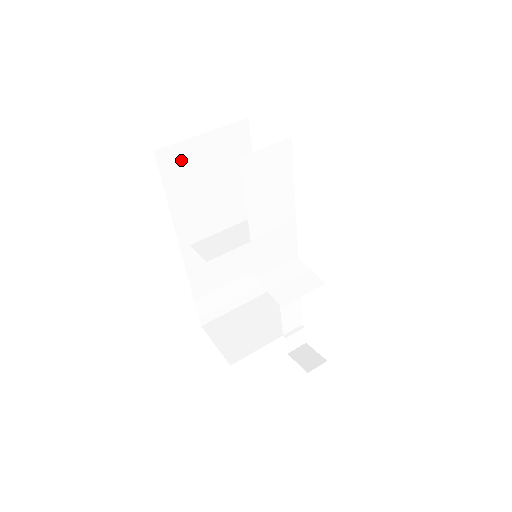
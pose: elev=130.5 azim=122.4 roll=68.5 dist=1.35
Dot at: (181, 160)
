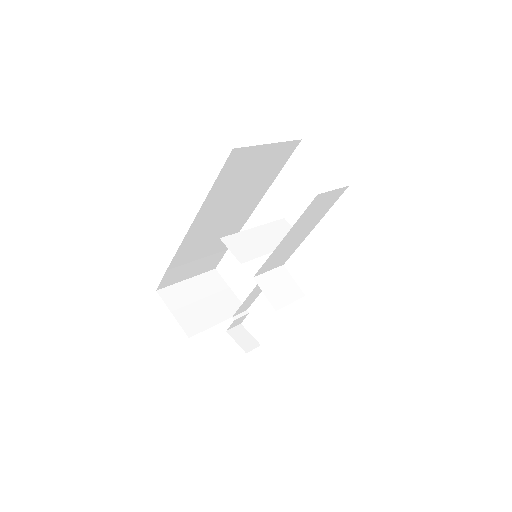
Dot at: (243, 160)
